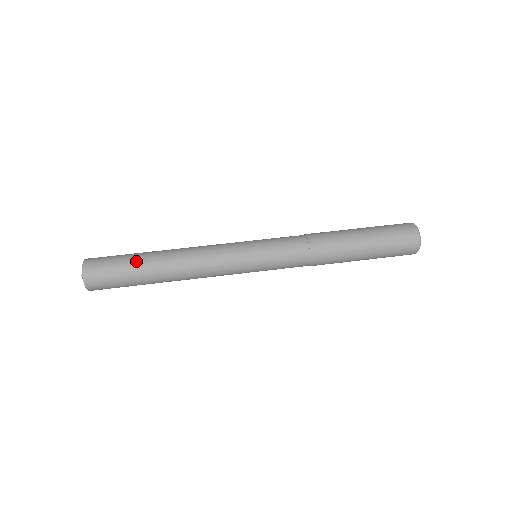
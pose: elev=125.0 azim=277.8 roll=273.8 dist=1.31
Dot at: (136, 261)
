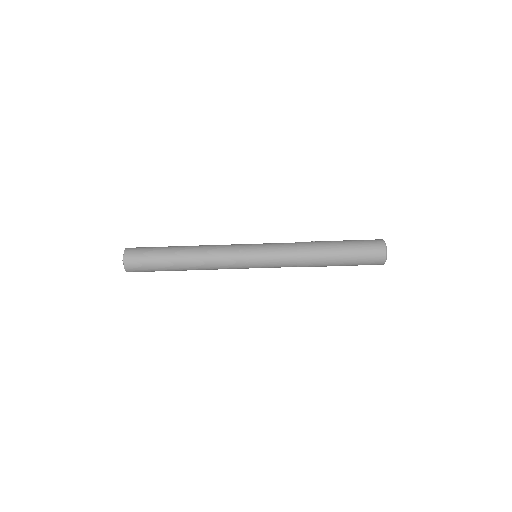
Dot at: (164, 261)
